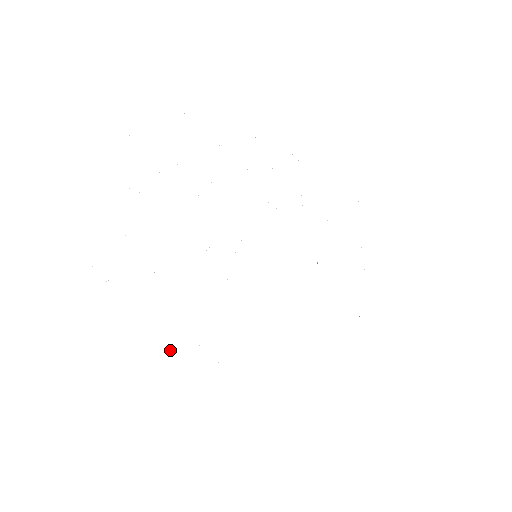
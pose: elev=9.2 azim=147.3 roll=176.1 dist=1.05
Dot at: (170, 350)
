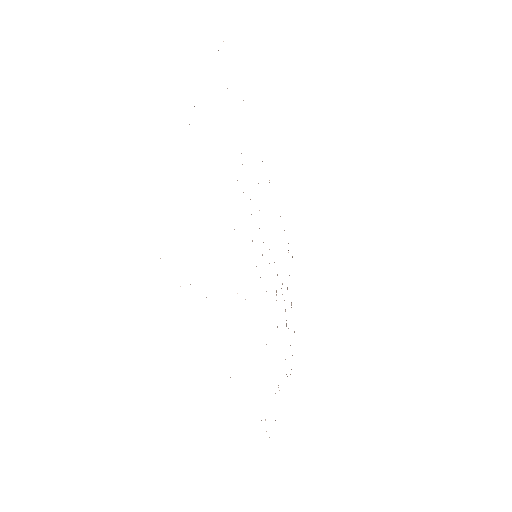
Dot at: occluded
